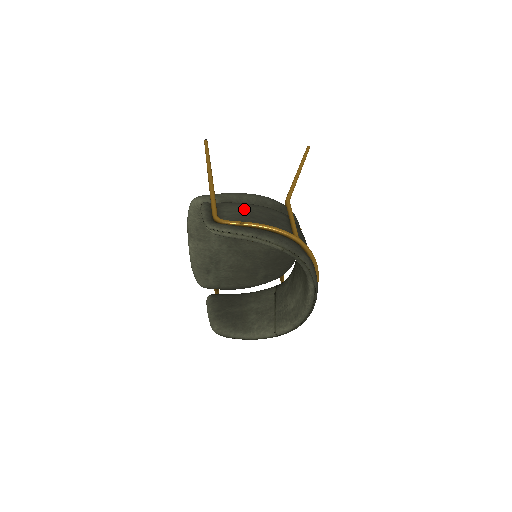
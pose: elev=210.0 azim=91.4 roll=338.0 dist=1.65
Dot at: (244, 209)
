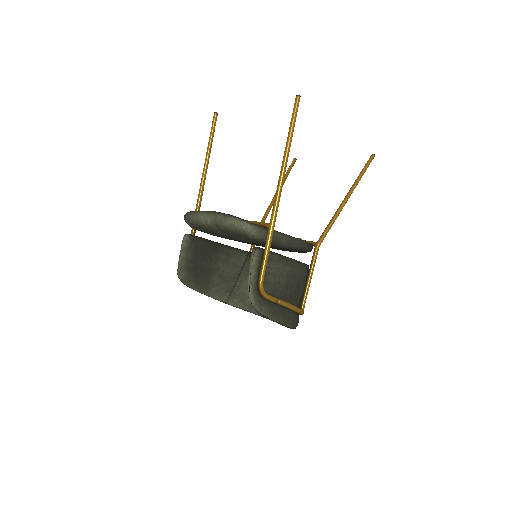
Dot at: (285, 273)
